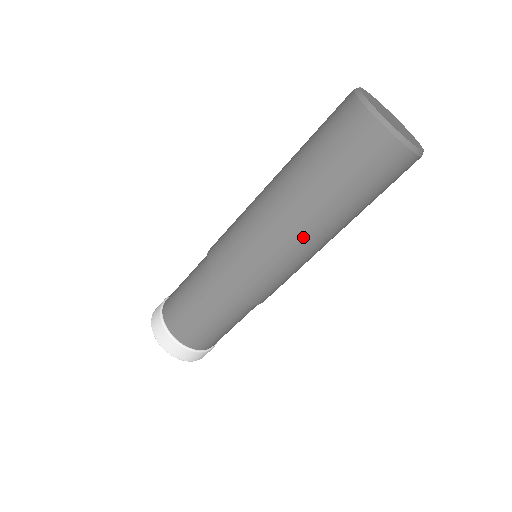
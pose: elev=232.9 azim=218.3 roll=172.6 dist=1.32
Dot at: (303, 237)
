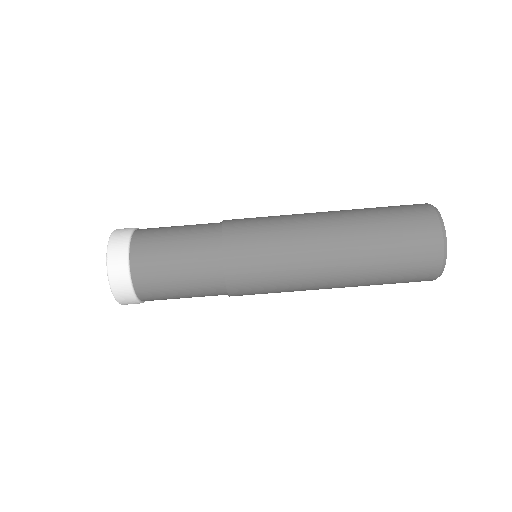
Dot at: (325, 282)
